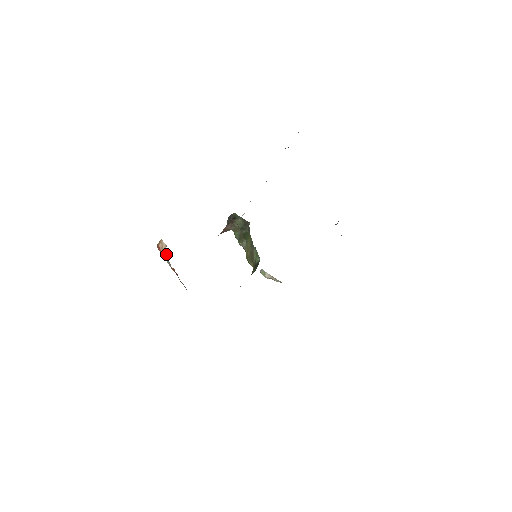
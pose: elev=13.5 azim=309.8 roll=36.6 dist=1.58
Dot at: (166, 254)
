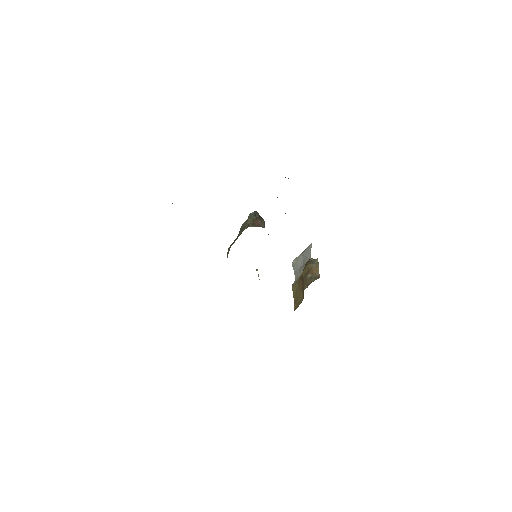
Dot at: occluded
